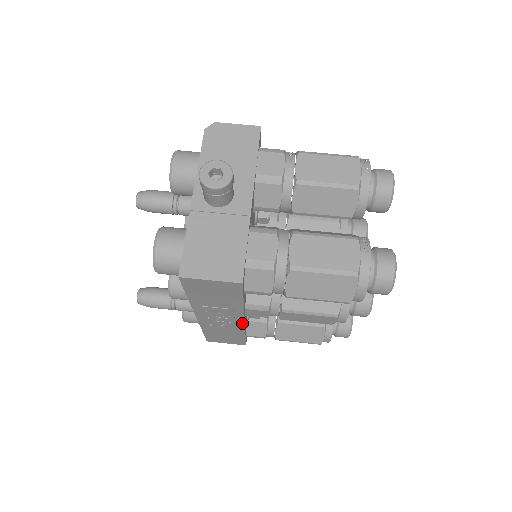
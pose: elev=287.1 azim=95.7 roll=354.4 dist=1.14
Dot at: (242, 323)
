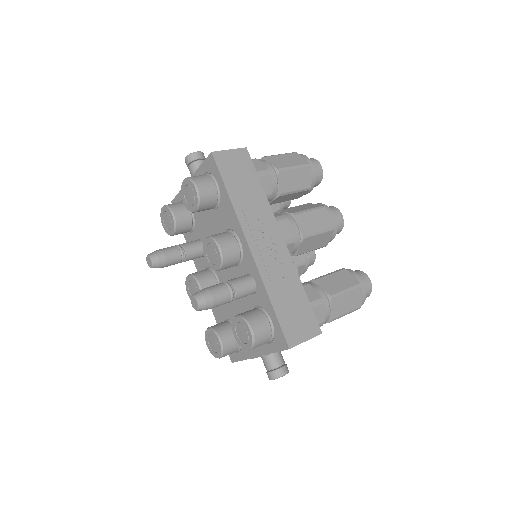
Dot at: (283, 244)
